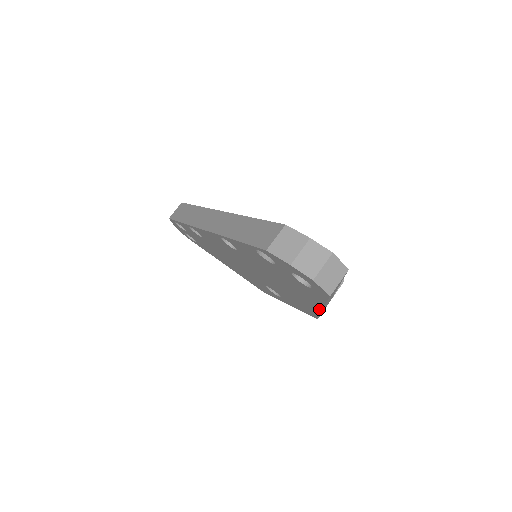
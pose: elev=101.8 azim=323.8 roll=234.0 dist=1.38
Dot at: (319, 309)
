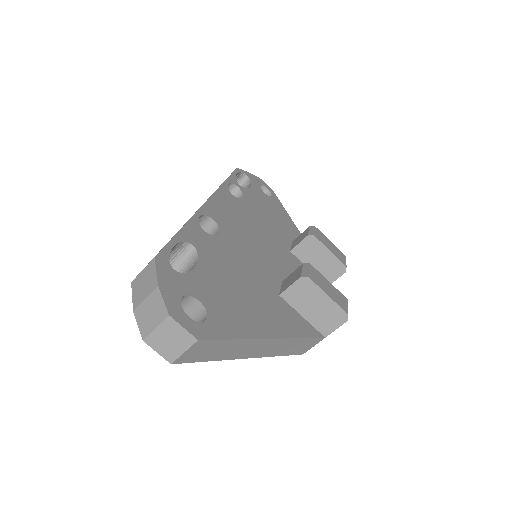
Dot at: occluded
